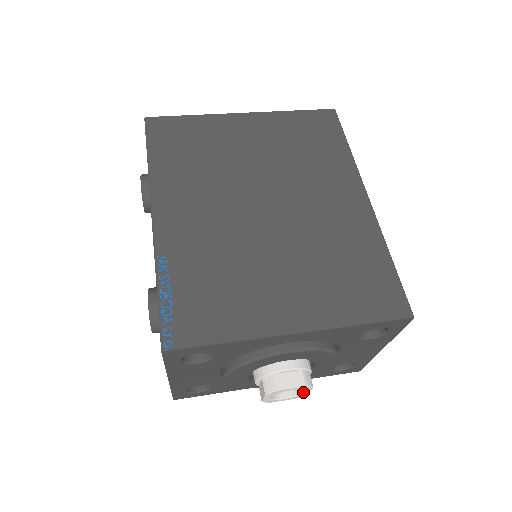
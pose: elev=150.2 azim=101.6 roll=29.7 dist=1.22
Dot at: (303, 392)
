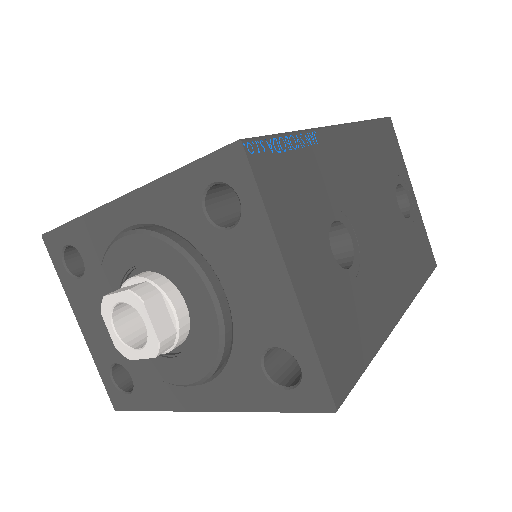
Dot at: (145, 325)
